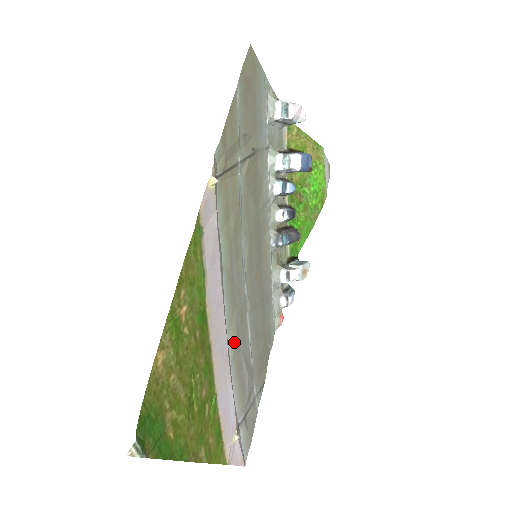
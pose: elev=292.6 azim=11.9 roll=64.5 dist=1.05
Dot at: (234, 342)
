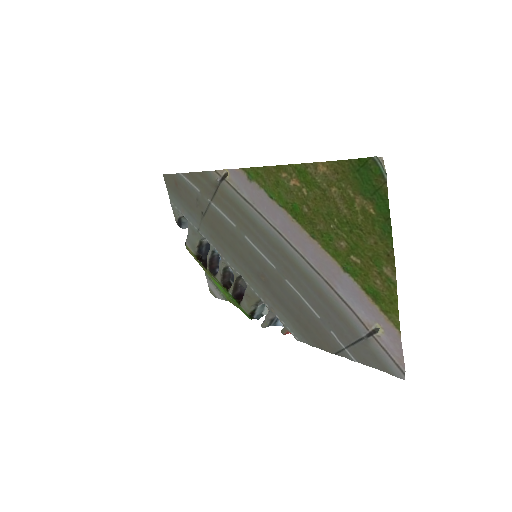
Dot at: (306, 275)
